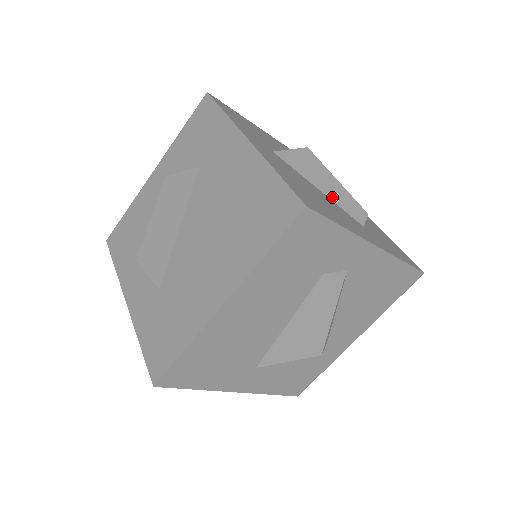
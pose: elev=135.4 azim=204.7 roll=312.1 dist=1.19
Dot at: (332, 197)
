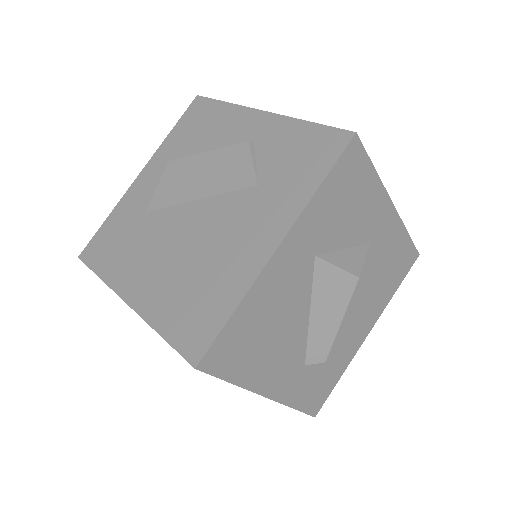
Dot at: (313, 328)
